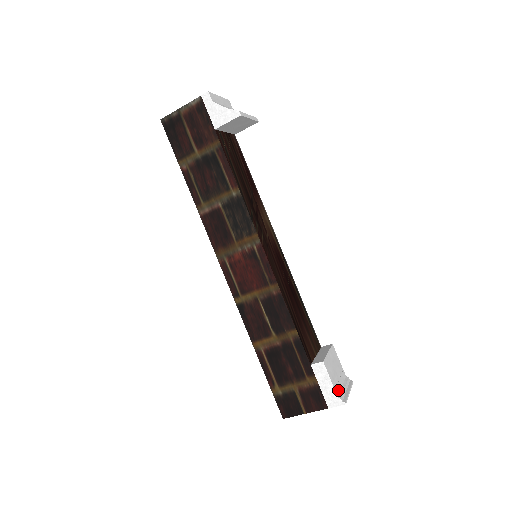
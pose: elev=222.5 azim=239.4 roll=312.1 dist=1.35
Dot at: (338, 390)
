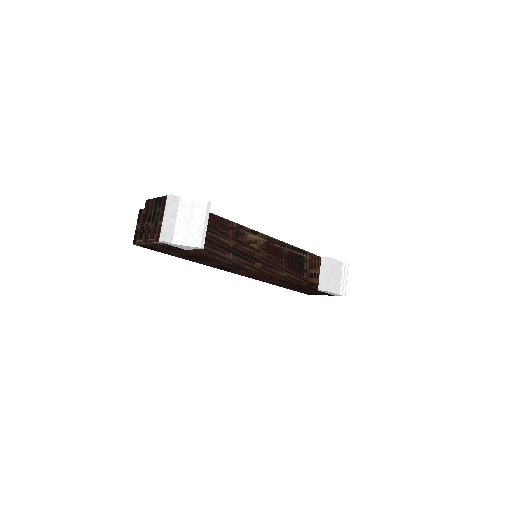
Dot at: (339, 289)
